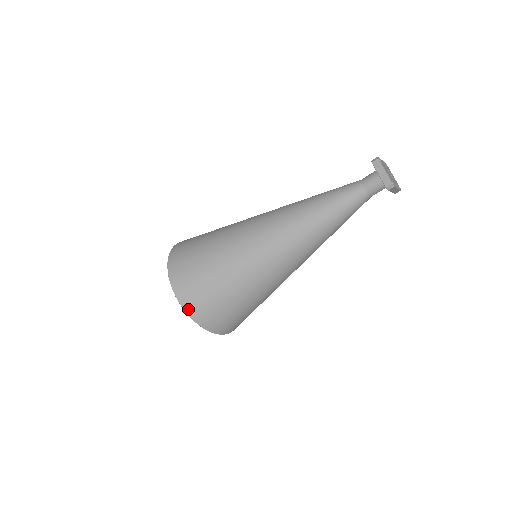
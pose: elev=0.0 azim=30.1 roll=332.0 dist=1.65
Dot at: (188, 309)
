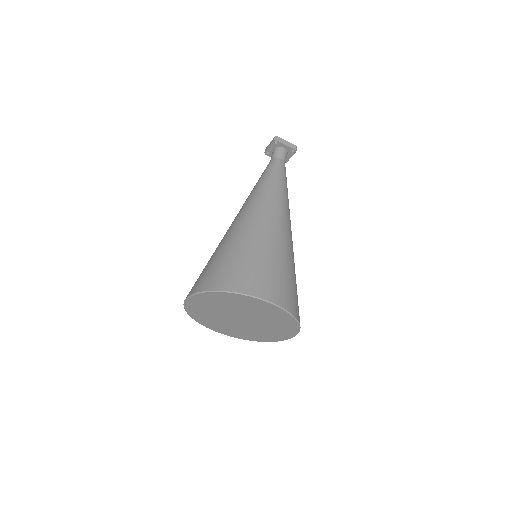
Dot at: (289, 308)
